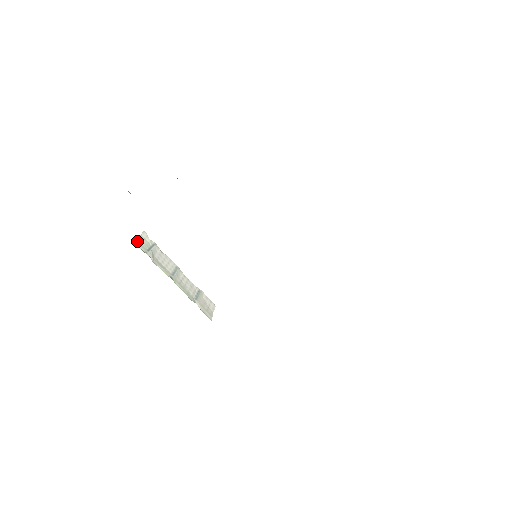
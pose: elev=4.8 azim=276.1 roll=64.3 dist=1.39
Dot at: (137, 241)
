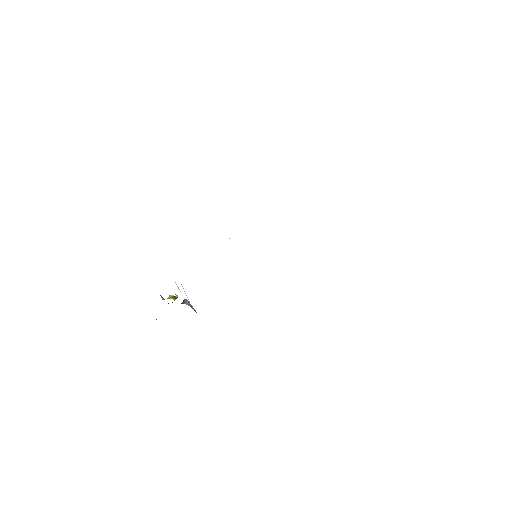
Dot at: occluded
